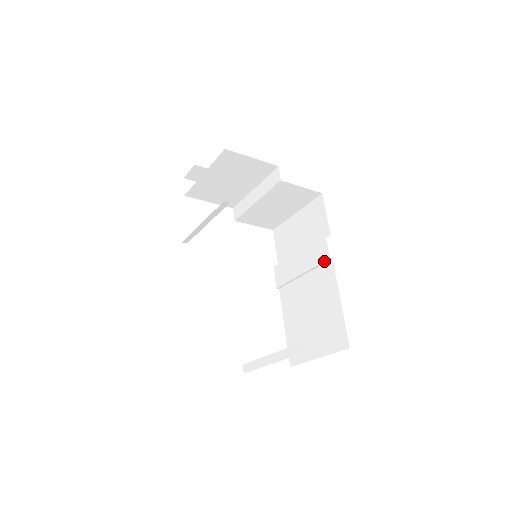
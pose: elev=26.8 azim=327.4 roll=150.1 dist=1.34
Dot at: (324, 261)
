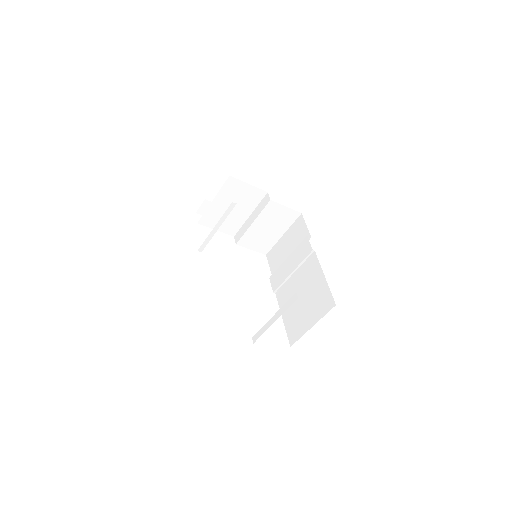
Dot at: (309, 254)
